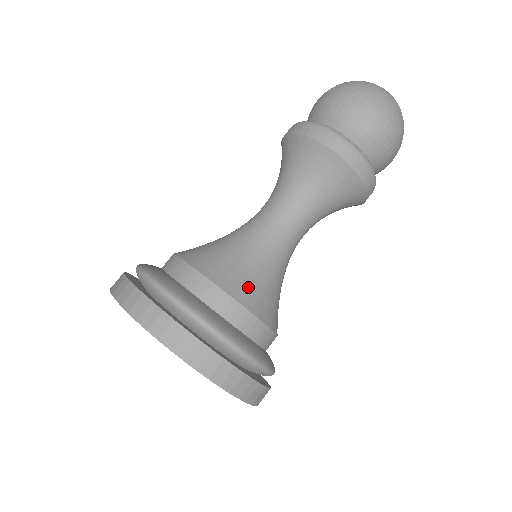
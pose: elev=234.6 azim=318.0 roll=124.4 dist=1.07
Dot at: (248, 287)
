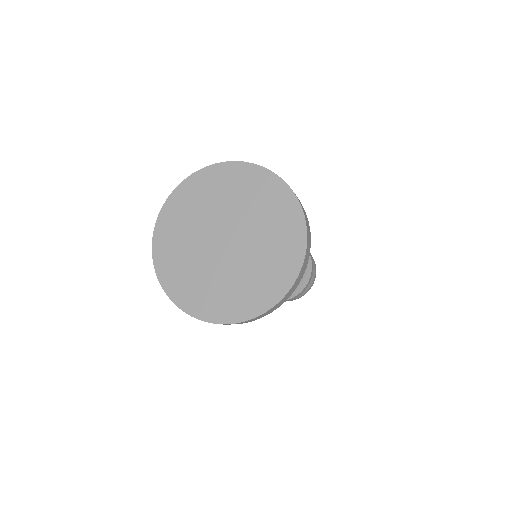
Dot at: occluded
